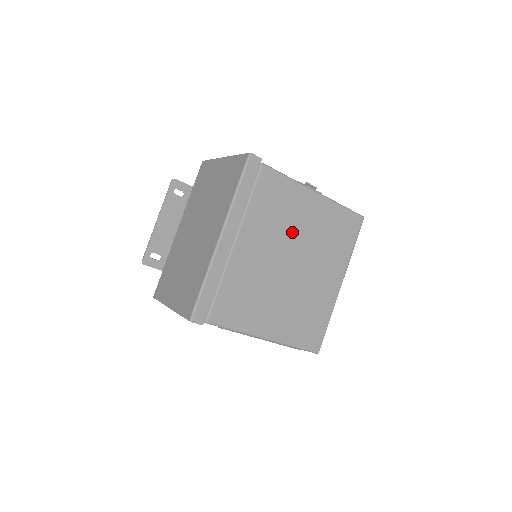
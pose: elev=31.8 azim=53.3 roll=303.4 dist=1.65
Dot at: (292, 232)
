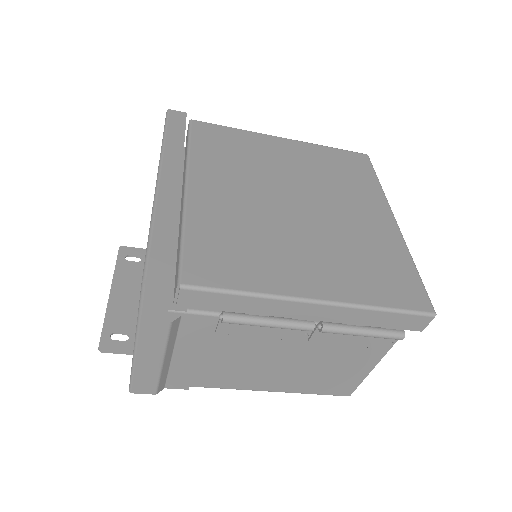
Dot at: (272, 172)
